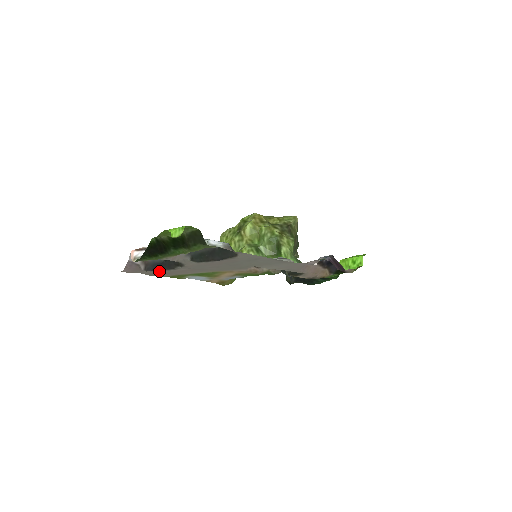
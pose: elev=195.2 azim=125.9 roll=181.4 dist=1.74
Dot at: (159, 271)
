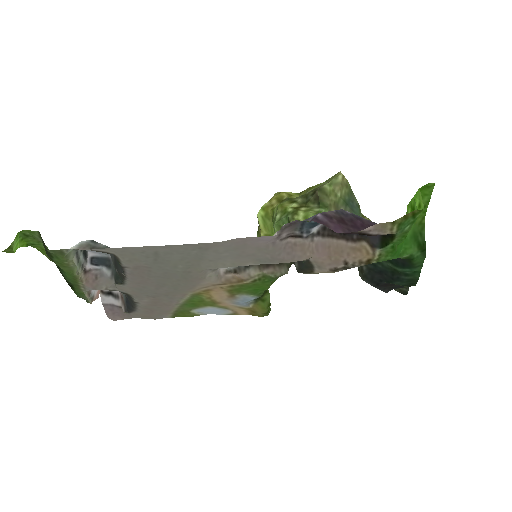
Dot at: (138, 310)
